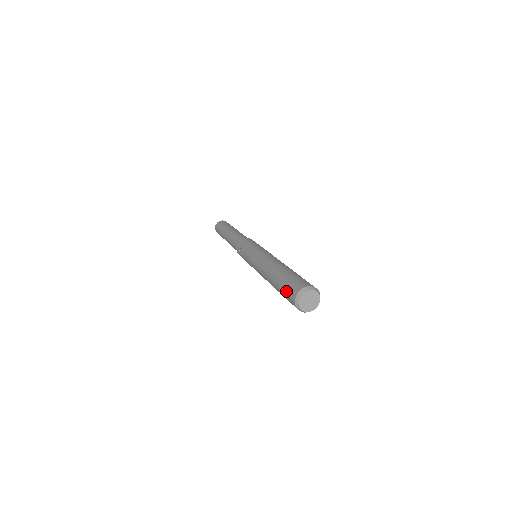
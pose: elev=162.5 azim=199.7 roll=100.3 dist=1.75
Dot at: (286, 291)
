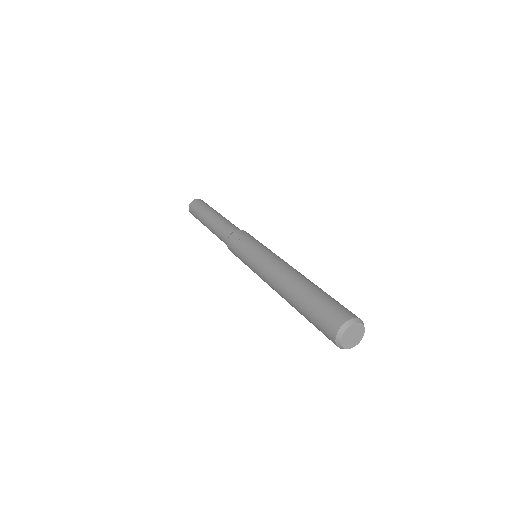
Dot at: (324, 312)
